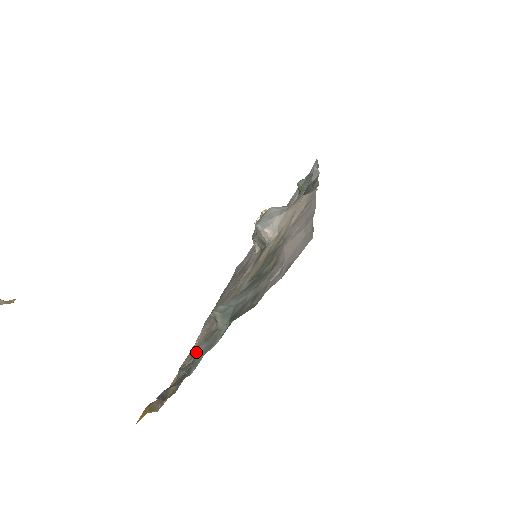
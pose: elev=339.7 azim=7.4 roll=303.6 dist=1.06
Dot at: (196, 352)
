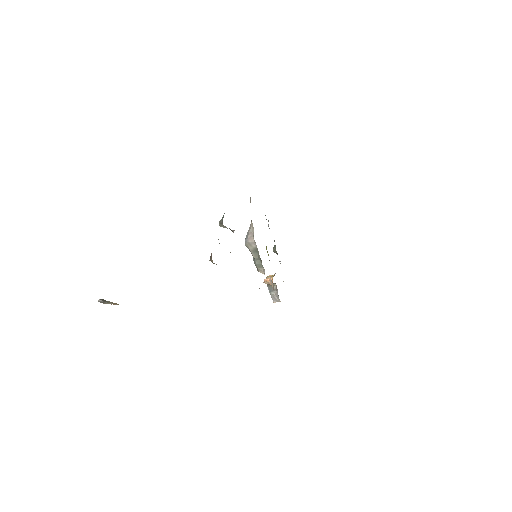
Dot at: occluded
